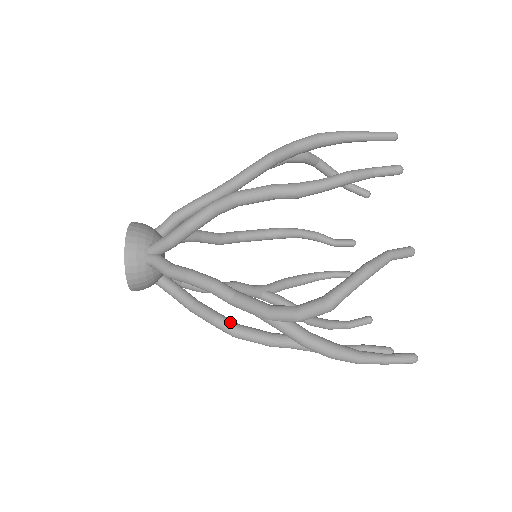
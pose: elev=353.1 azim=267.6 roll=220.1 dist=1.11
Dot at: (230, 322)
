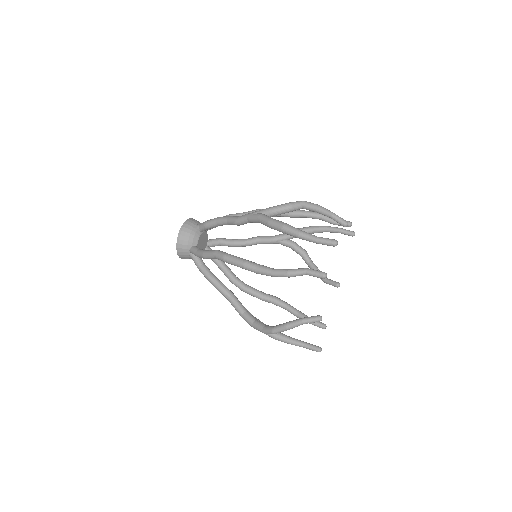
Dot at: (240, 285)
